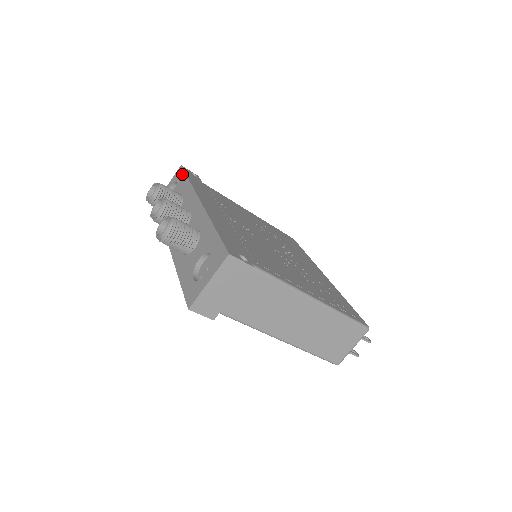
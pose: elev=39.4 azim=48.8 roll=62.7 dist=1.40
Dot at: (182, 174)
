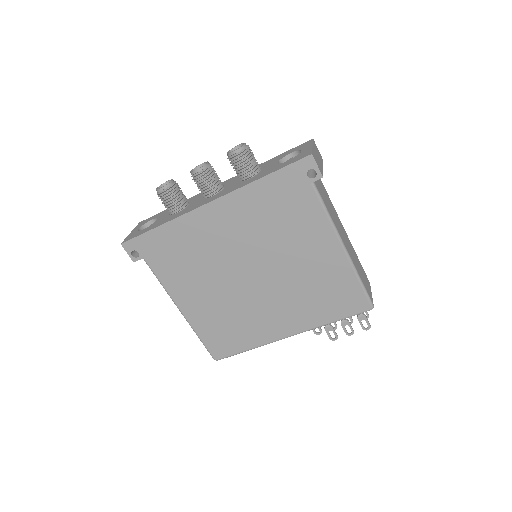
Dot at: (154, 216)
